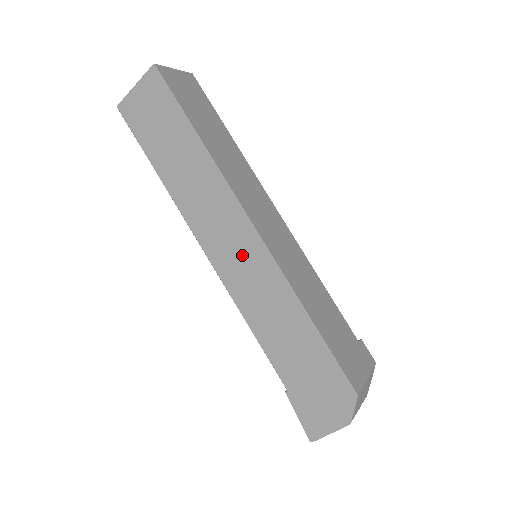
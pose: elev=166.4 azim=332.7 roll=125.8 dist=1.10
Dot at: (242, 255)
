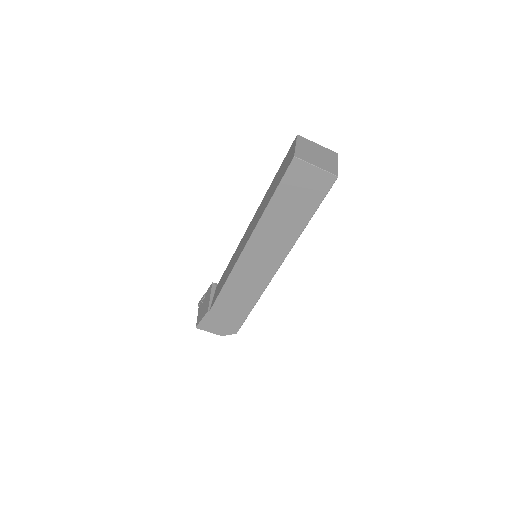
Dot at: (259, 270)
